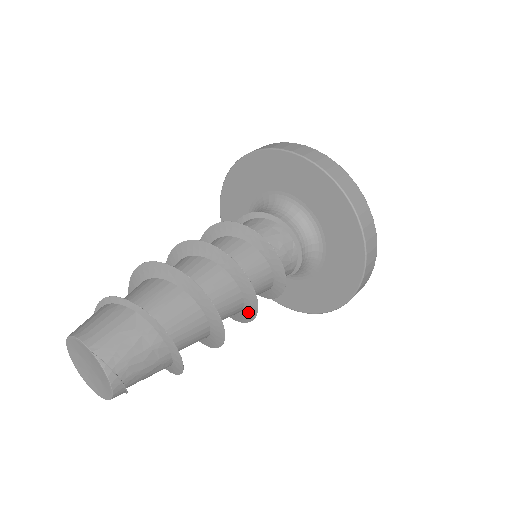
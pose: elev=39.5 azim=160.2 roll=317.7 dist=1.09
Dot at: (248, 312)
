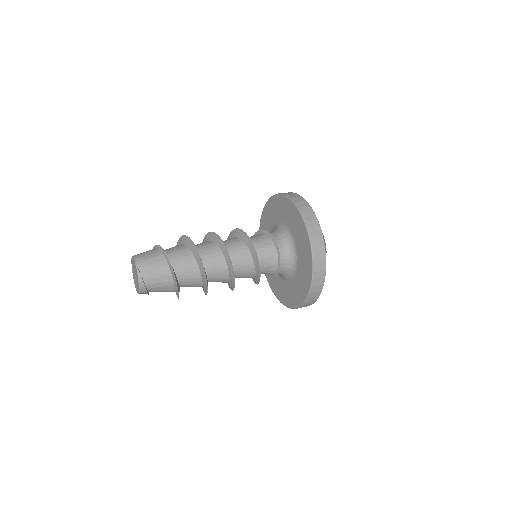
Dot at: (232, 282)
